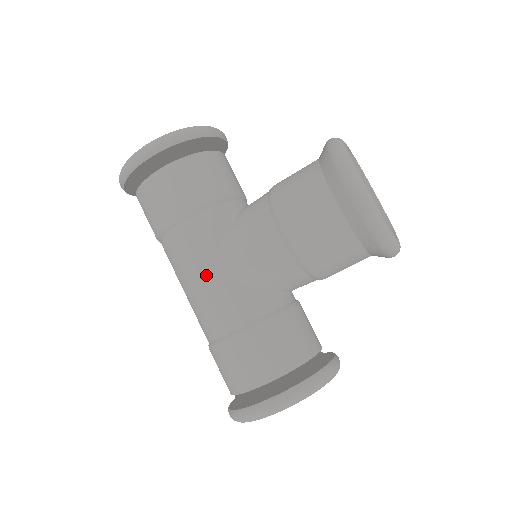
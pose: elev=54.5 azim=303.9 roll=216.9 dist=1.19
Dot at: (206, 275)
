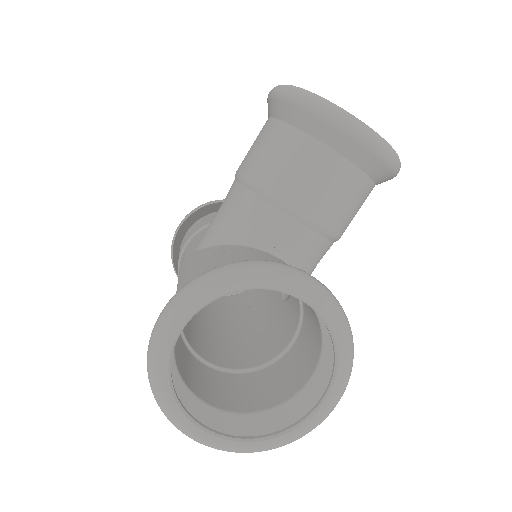
Dot at: (185, 262)
